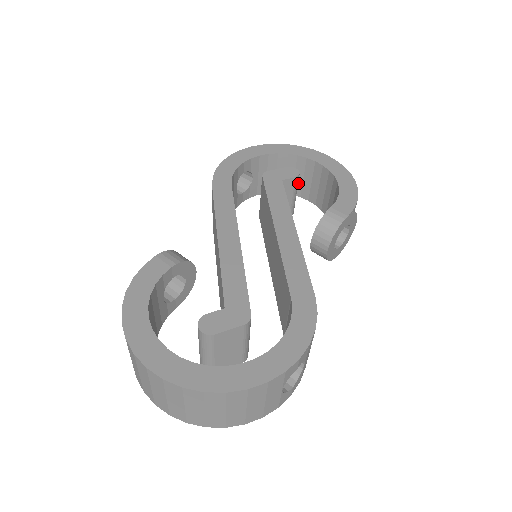
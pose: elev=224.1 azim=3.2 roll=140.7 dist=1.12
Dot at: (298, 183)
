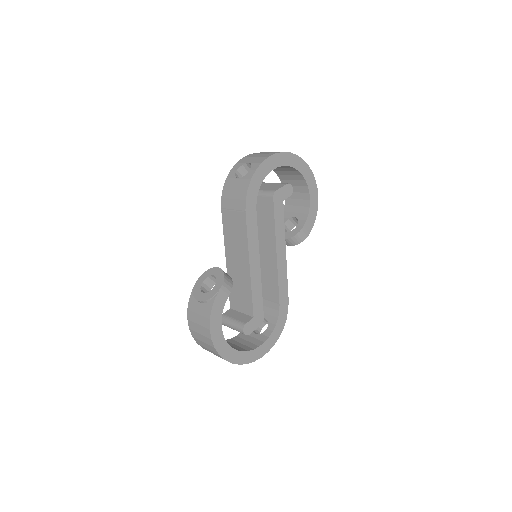
Dot at: (279, 169)
